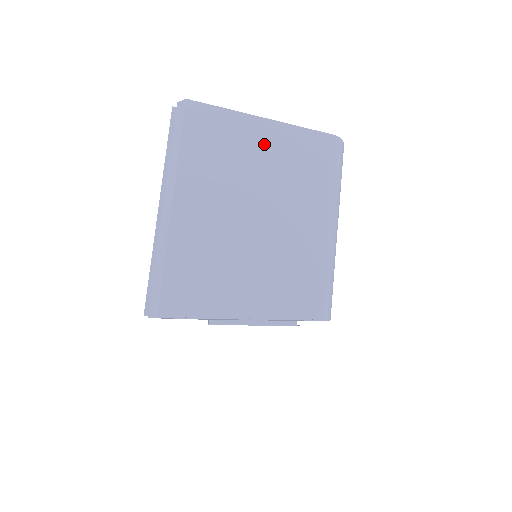
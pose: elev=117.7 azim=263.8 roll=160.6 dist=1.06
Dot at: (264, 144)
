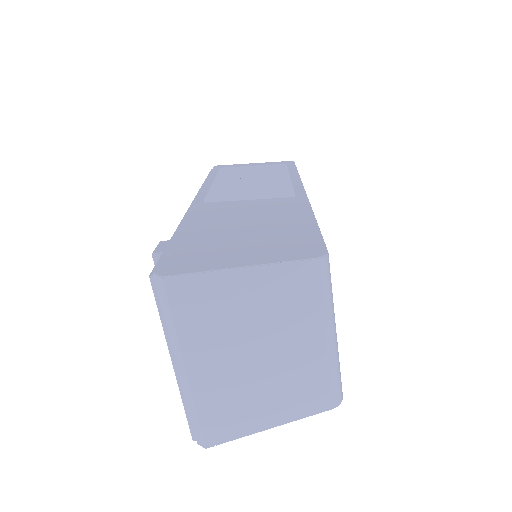
Dot at: (251, 291)
